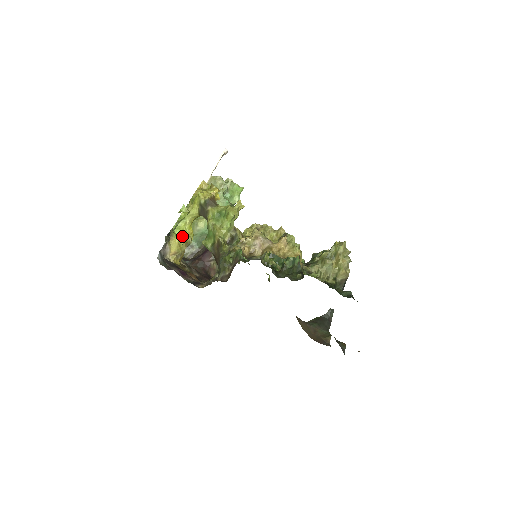
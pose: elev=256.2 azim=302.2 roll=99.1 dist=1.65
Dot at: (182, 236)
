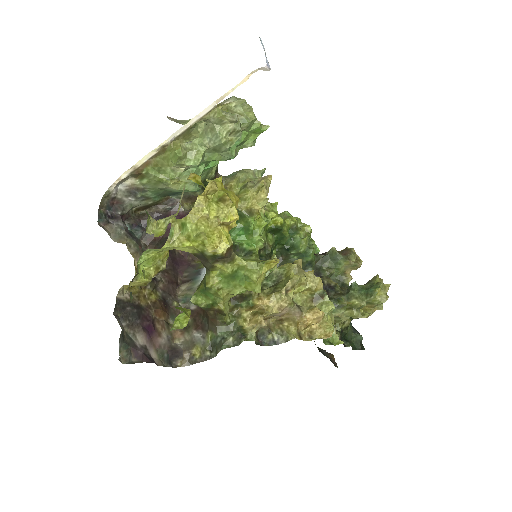
Dot at: (151, 264)
